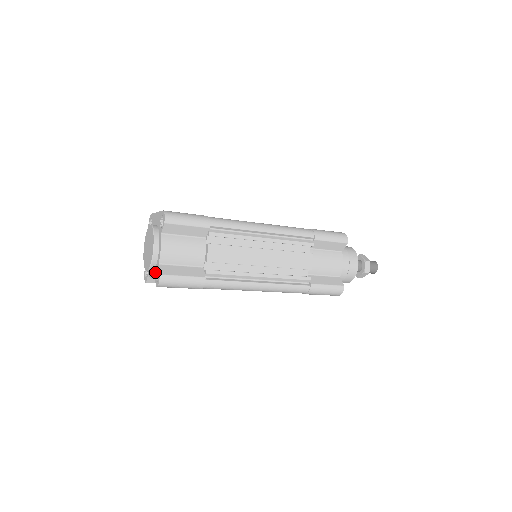
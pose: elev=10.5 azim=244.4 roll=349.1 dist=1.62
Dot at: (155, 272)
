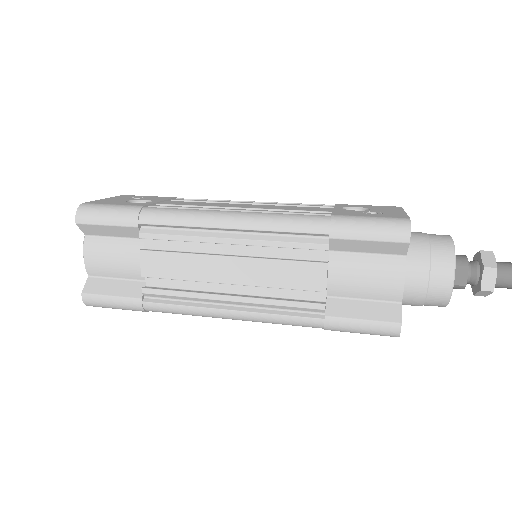
Dot at: occluded
